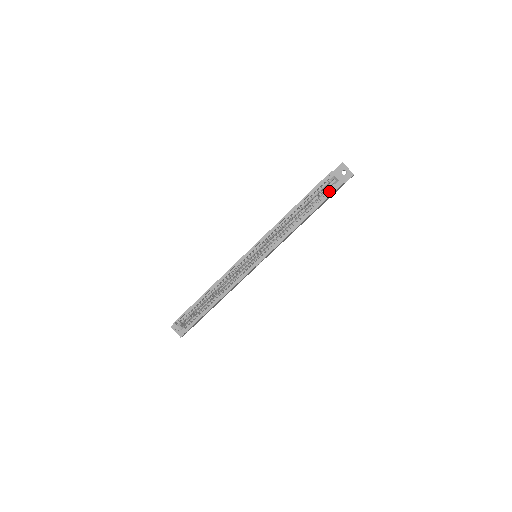
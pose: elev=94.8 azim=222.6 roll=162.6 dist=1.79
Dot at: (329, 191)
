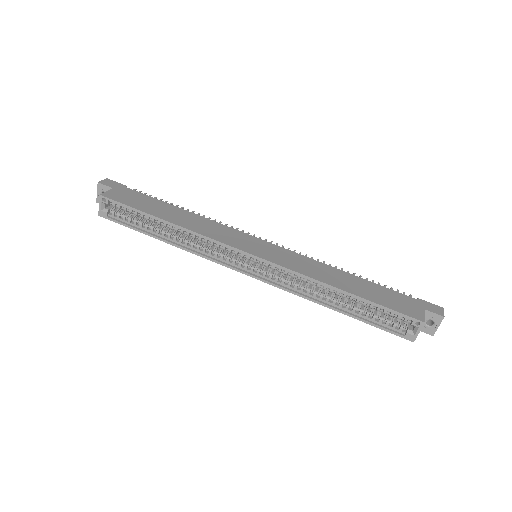
Dot at: (394, 327)
